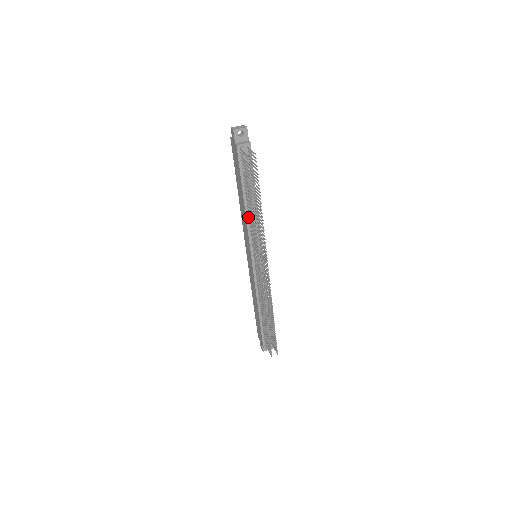
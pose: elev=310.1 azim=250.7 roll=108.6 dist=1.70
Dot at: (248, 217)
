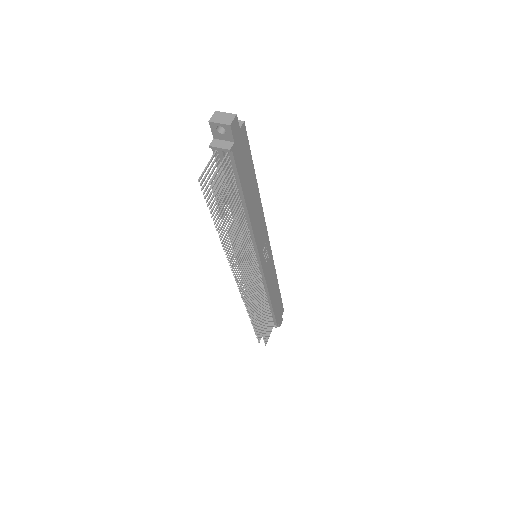
Dot at: occluded
